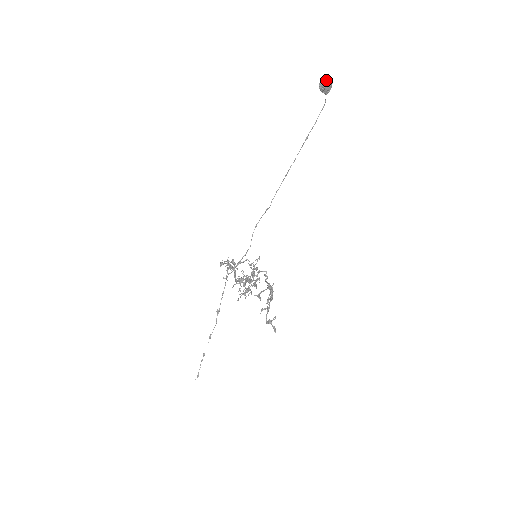
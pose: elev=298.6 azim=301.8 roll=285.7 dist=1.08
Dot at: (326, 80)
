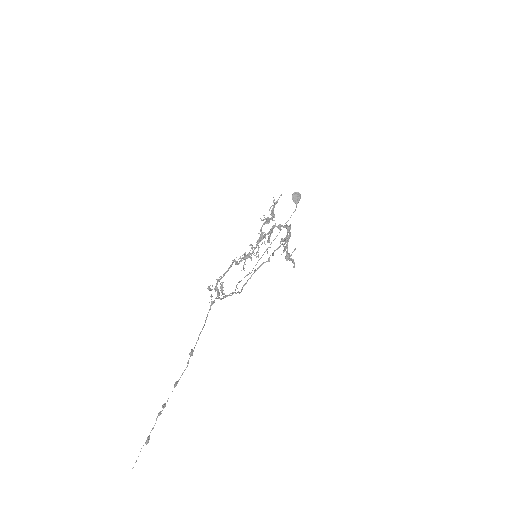
Dot at: (297, 193)
